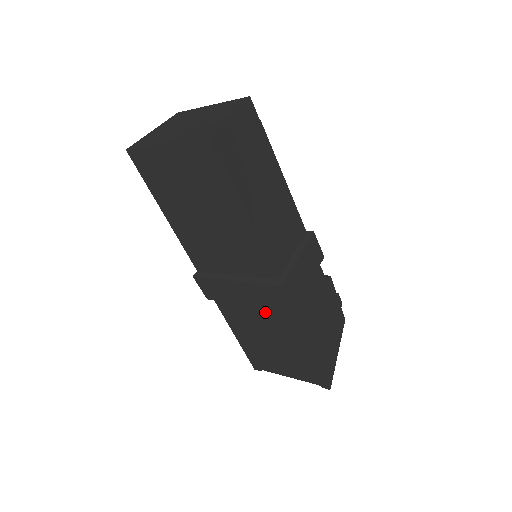
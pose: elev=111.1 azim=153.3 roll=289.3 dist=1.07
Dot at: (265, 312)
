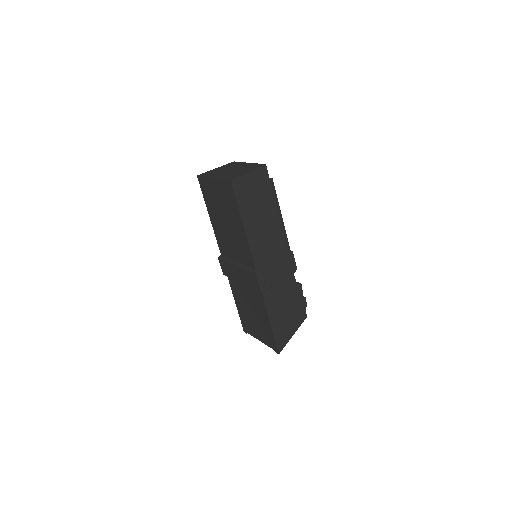
Dot at: (250, 290)
